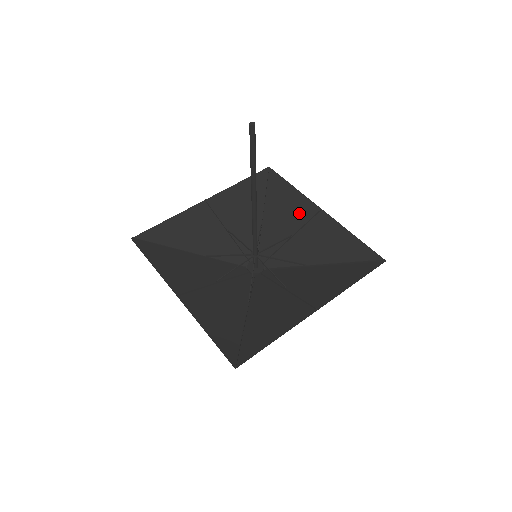
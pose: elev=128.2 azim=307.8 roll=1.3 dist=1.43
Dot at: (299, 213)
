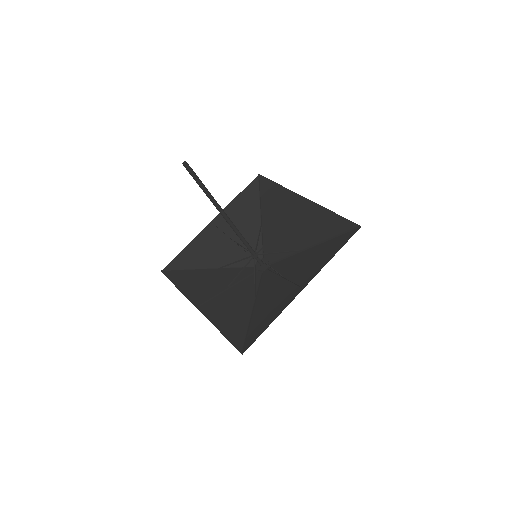
Dot at: (287, 207)
